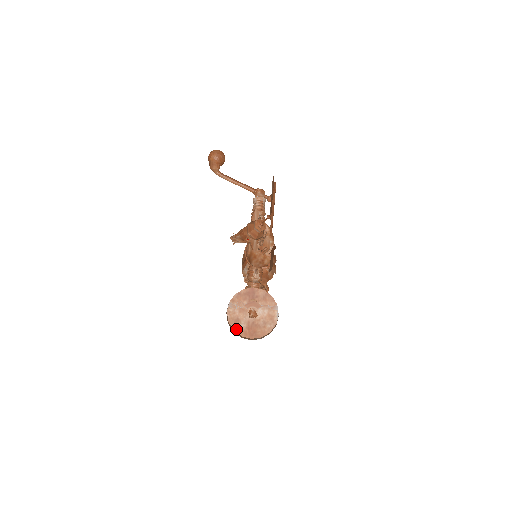
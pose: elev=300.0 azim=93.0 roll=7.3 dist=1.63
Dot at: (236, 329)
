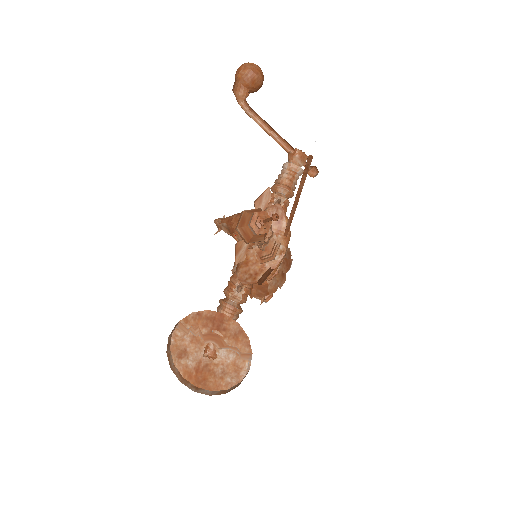
Dot at: (178, 364)
